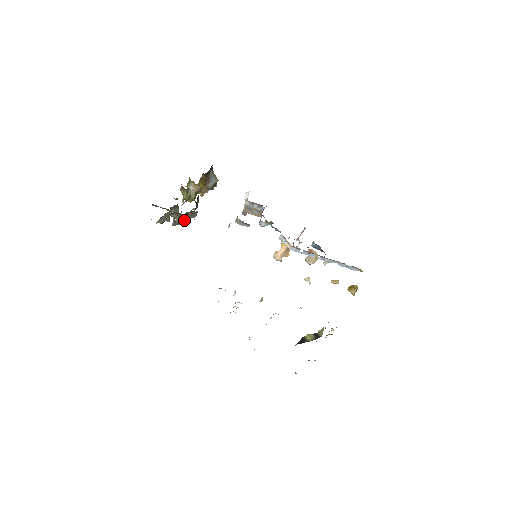
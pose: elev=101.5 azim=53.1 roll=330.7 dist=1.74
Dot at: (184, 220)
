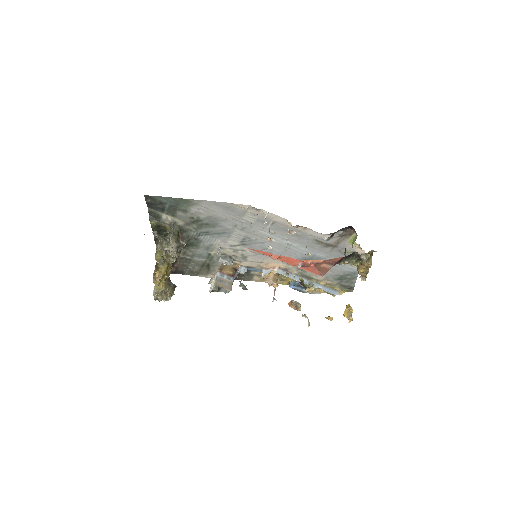
Dot at: (176, 242)
